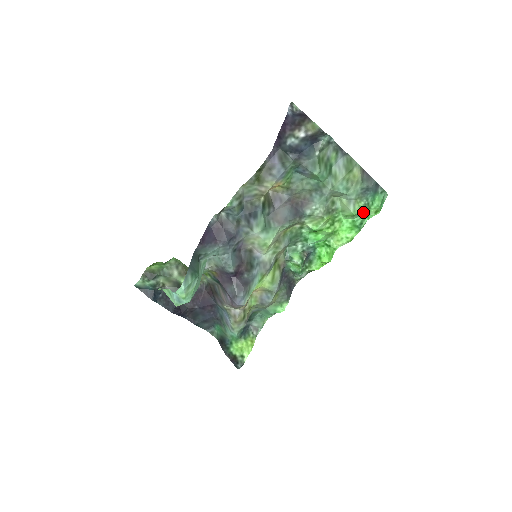
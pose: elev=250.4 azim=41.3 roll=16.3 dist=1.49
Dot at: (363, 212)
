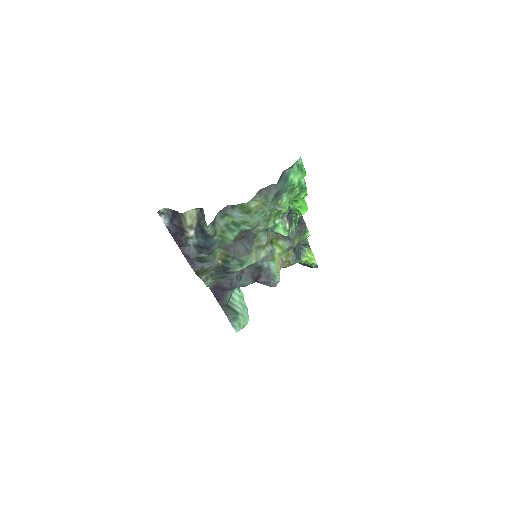
Dot at: (293, 192)
